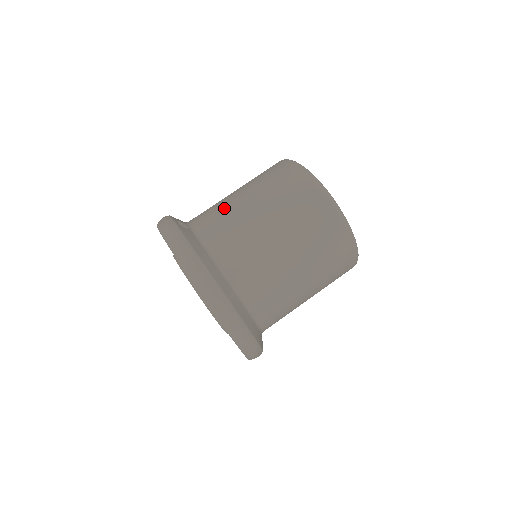
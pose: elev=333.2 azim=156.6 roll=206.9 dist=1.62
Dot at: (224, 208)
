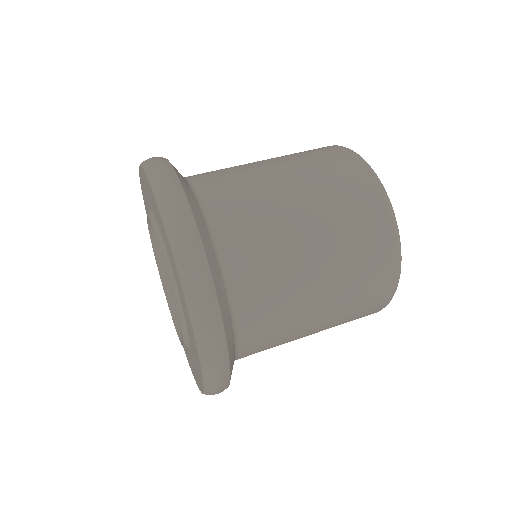
Dot at: occluded
